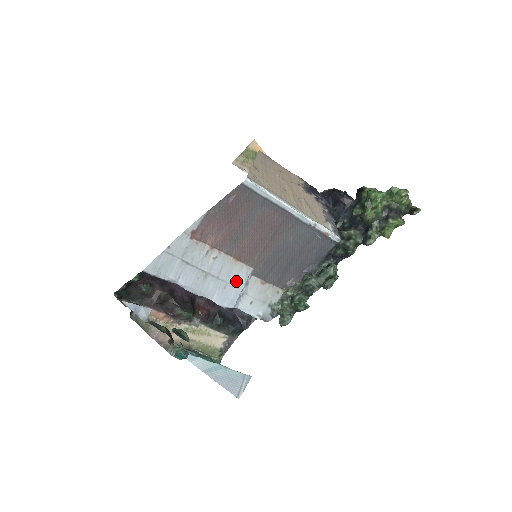
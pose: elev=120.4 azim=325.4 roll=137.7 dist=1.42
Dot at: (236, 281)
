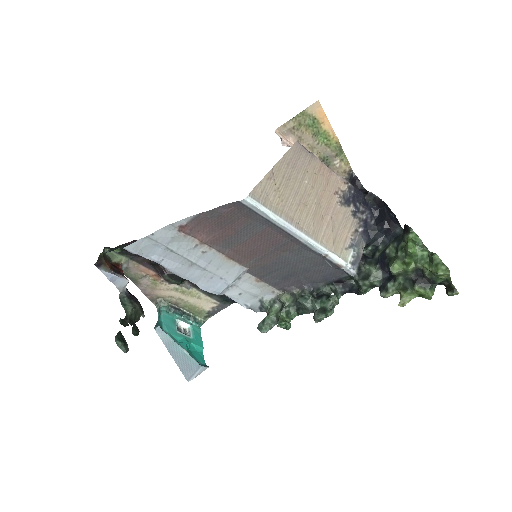
Dot at: (226, 275)
